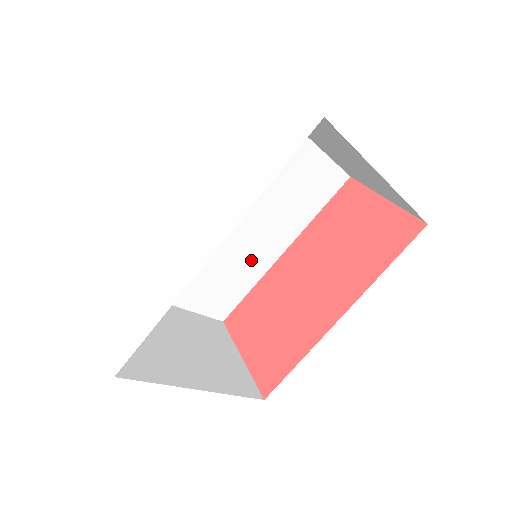
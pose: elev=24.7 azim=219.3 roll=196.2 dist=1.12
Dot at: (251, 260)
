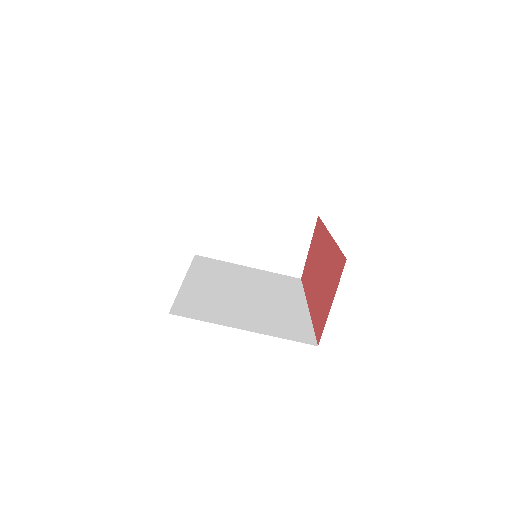
Dot at: (287, 310)
